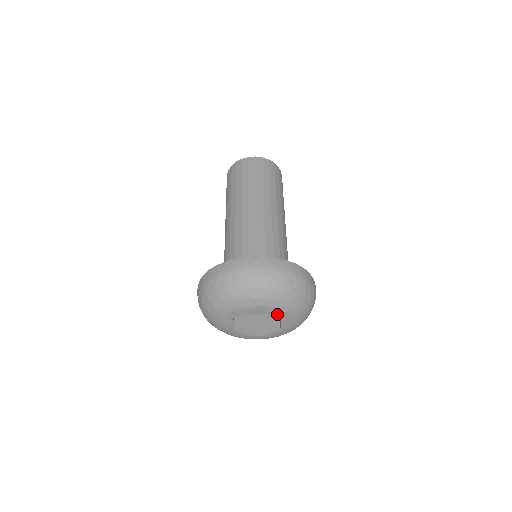
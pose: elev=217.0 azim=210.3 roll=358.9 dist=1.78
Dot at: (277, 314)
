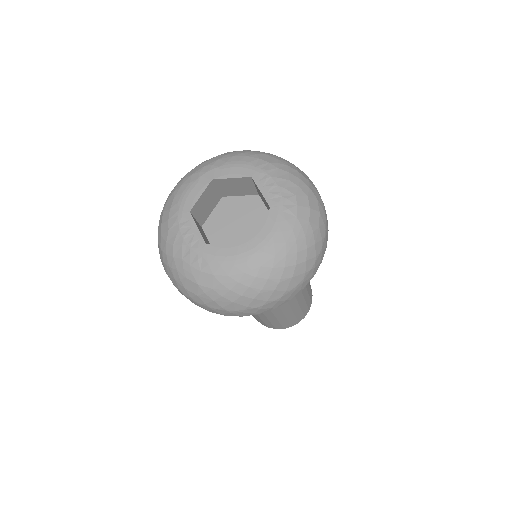
Dot at: (269, 198)
